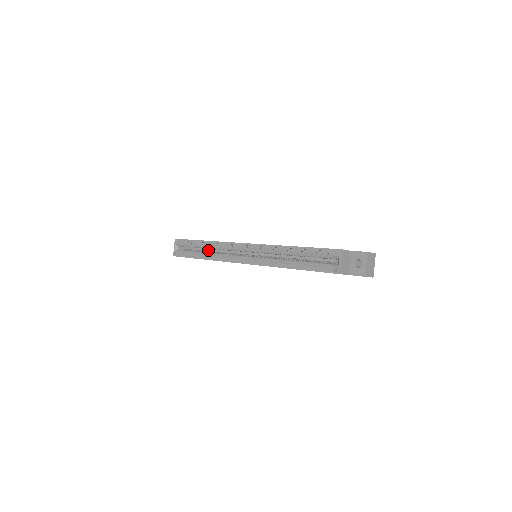
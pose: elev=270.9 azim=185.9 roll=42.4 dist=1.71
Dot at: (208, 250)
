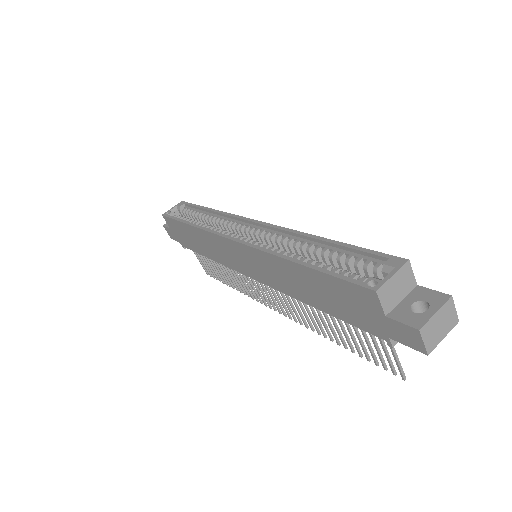
Dot at: occluded
